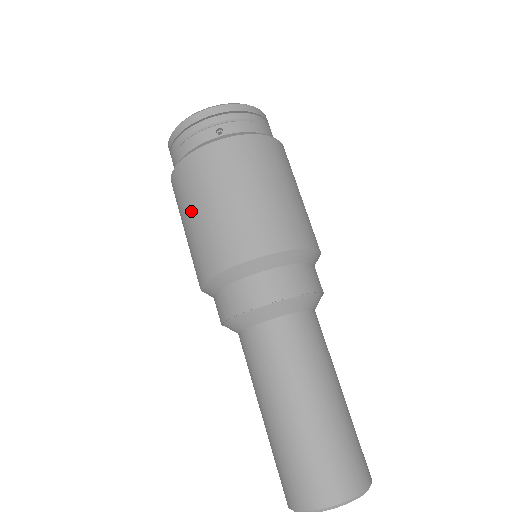
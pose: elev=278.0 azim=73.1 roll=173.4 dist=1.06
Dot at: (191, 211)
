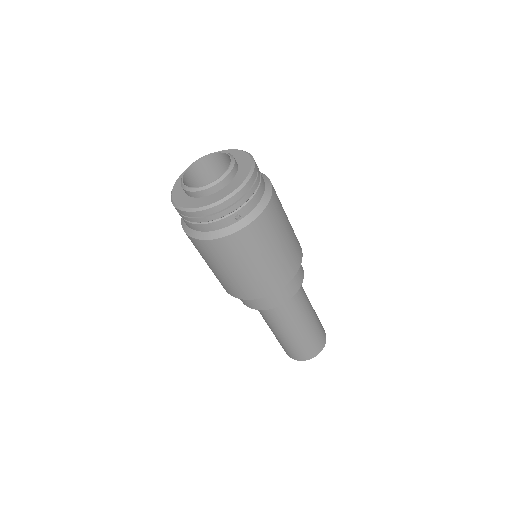
Dot at: (222, 268)
